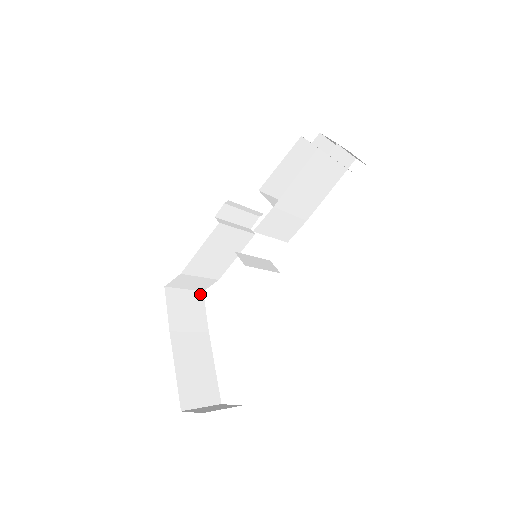
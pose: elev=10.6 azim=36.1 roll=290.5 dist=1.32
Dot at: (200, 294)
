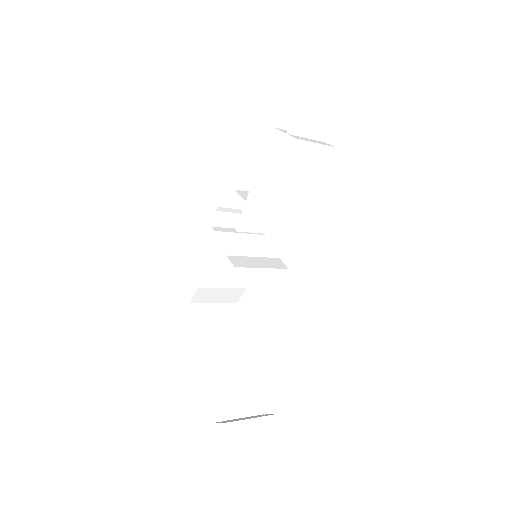
Dot at: (234, 306)
